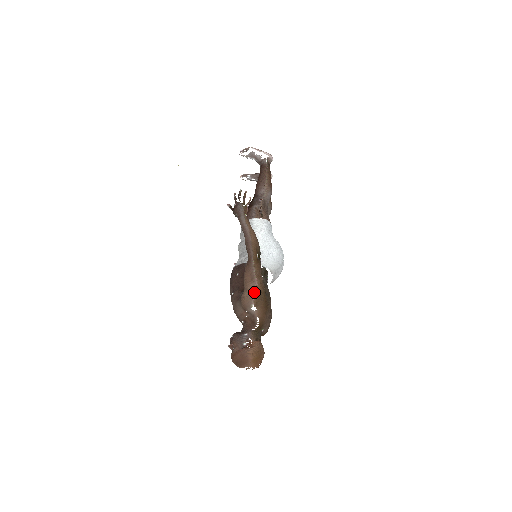
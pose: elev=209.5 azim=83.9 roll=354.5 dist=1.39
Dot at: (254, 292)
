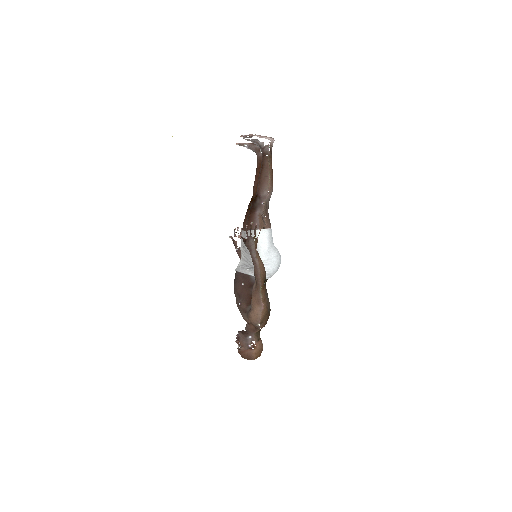
Dot at: (261, 315)
